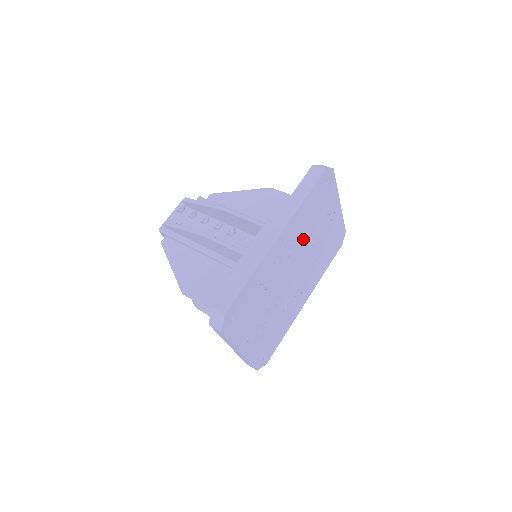
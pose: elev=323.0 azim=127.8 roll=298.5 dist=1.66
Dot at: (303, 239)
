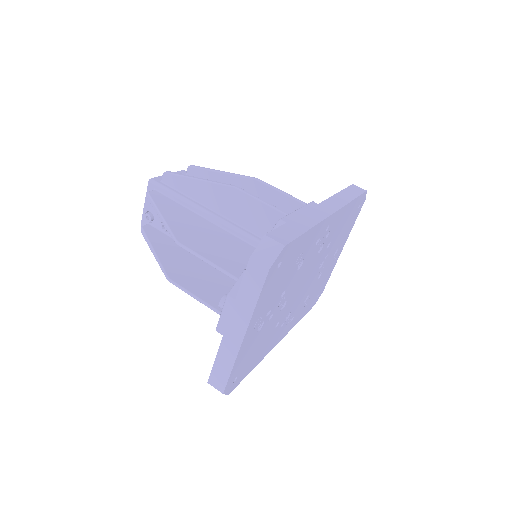
Dot at: (326, 248)
